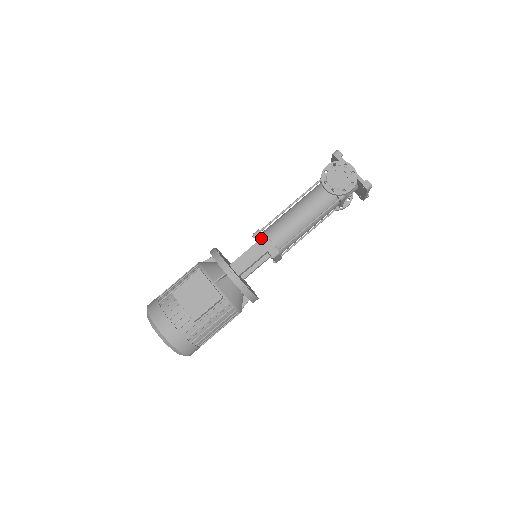
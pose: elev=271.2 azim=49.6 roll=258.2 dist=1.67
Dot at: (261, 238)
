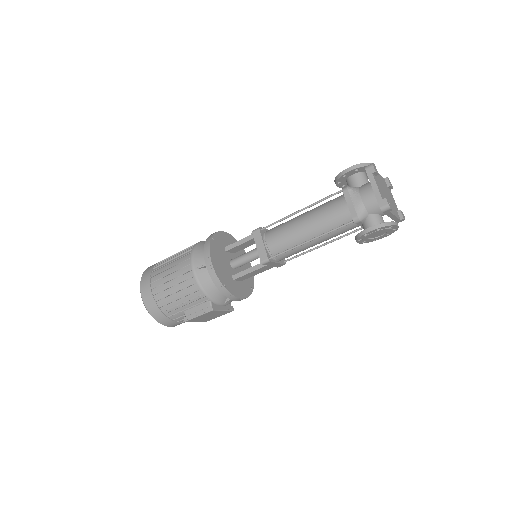
Dot at: (270, 264)
